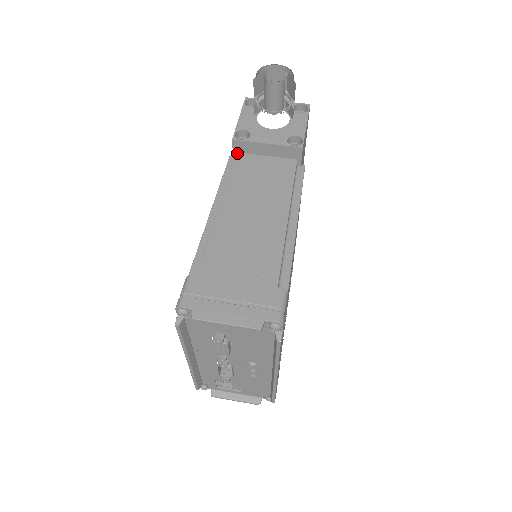
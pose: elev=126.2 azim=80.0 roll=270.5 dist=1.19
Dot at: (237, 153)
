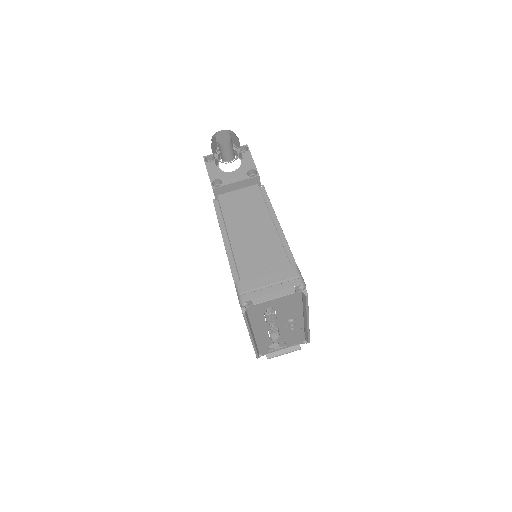
Dot at: (218, 196)
